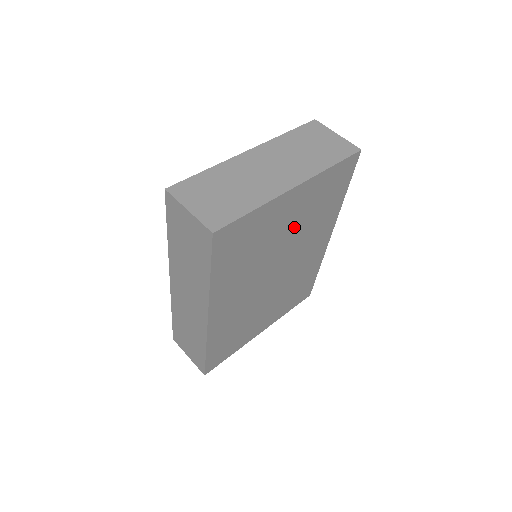
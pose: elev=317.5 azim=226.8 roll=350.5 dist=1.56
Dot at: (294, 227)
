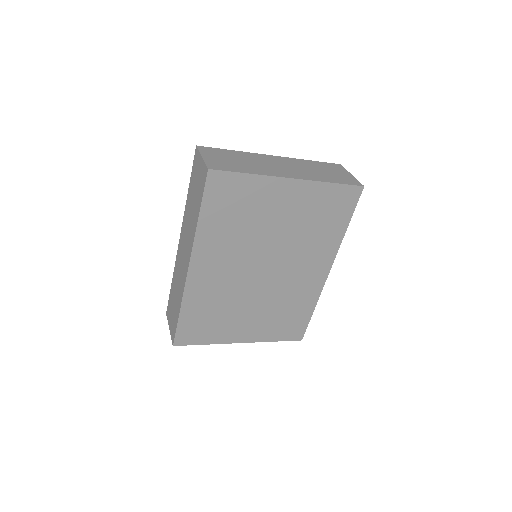
Dot at: (288, 226)
